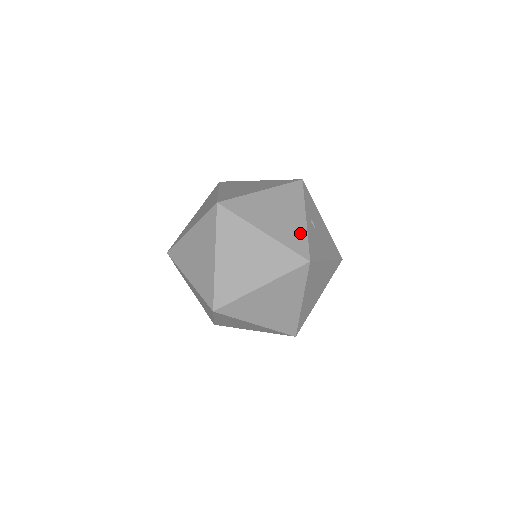
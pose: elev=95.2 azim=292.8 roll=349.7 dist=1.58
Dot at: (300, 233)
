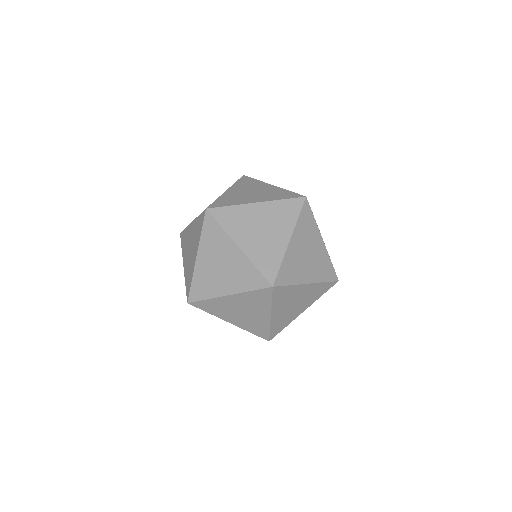
Dot at: (288, 322)
